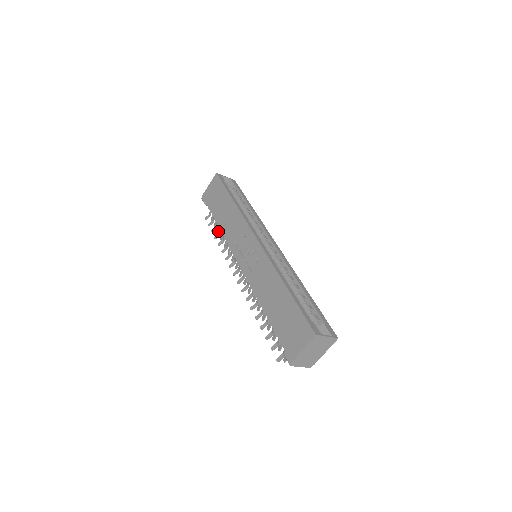
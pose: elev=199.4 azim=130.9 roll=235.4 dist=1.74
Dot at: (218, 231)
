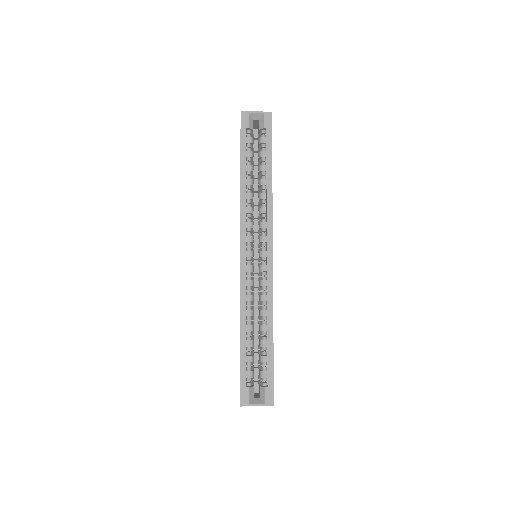
Dot at: occluded
